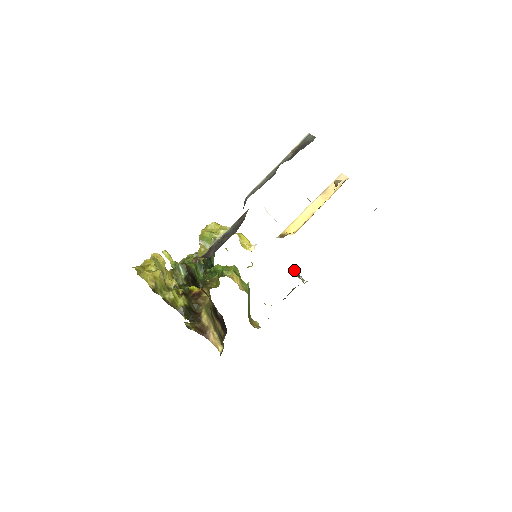
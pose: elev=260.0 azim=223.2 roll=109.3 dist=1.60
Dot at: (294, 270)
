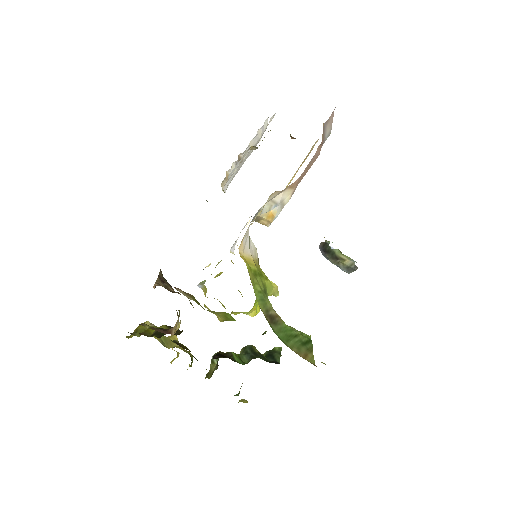
Dot at: (320, 248)
